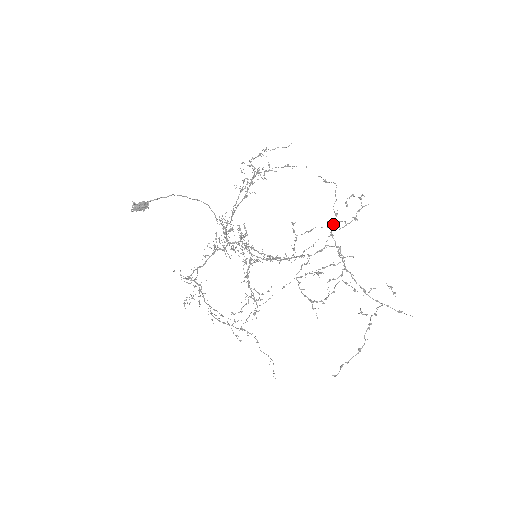
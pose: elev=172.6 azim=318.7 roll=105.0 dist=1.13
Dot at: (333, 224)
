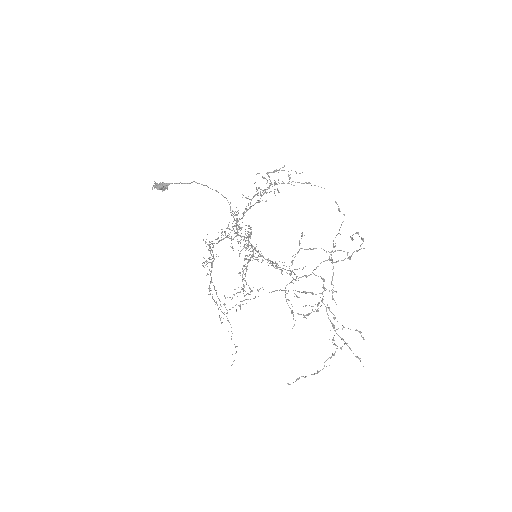
Dot at: (335, 251)
